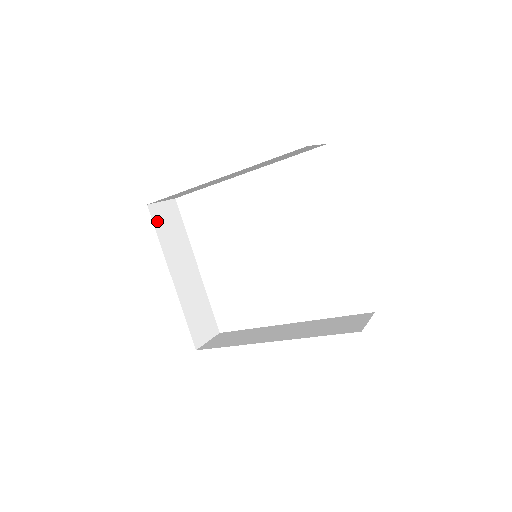
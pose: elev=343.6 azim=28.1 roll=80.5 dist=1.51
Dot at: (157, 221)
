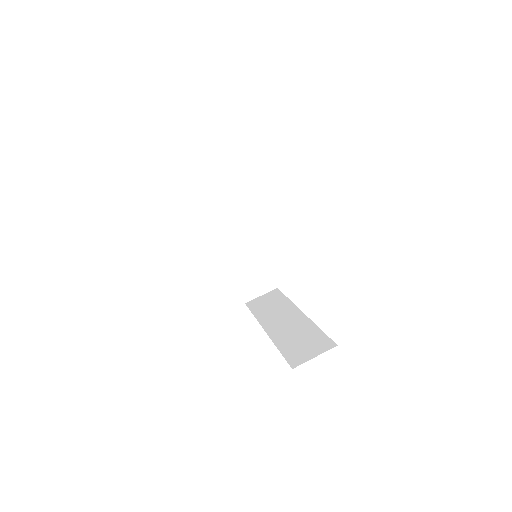
Dot at: (205, 199)
